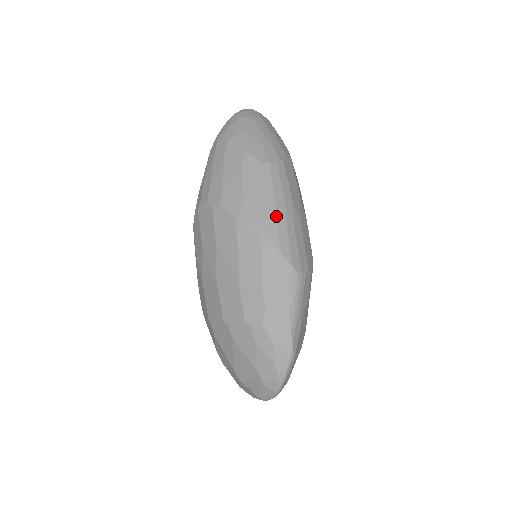
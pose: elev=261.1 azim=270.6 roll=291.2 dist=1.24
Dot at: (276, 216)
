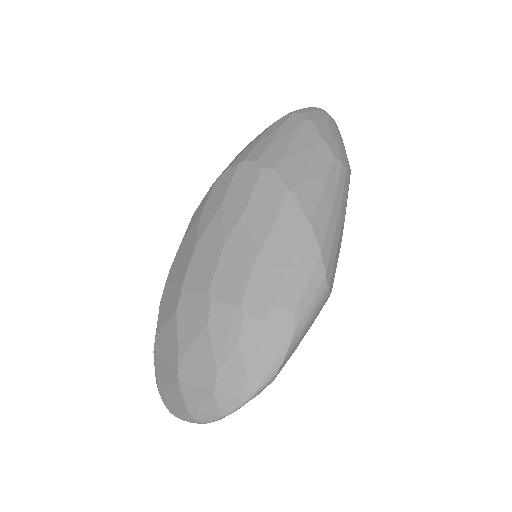
Dot at: (330, 214)
